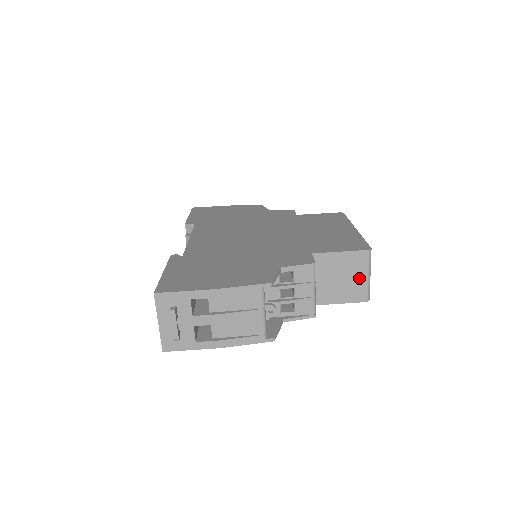
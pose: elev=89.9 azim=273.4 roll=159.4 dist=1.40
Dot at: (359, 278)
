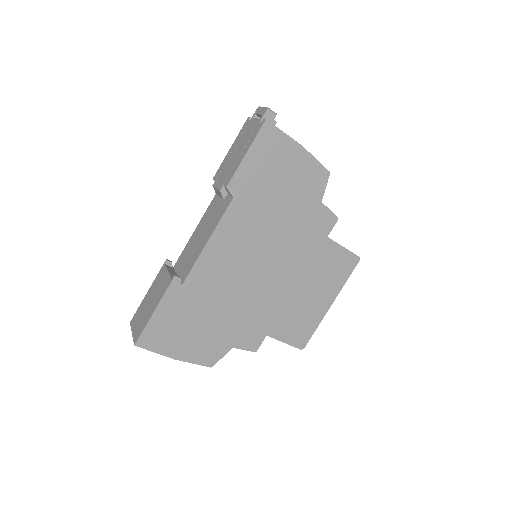
Dot at: occluded
